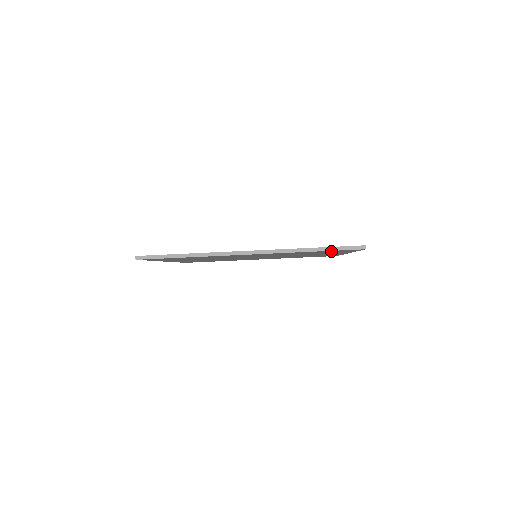
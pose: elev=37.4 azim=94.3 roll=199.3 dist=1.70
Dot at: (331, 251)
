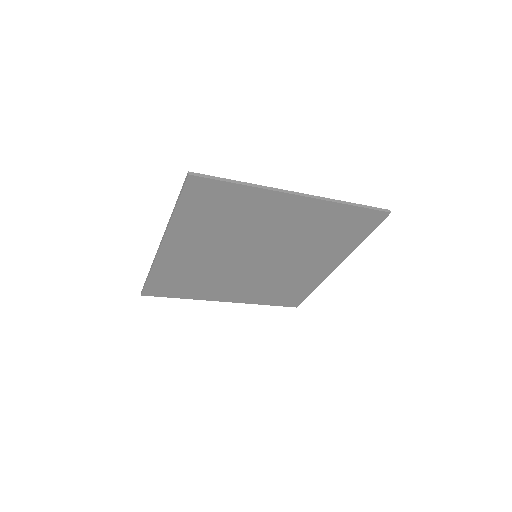
Dot at: (357, 219)
